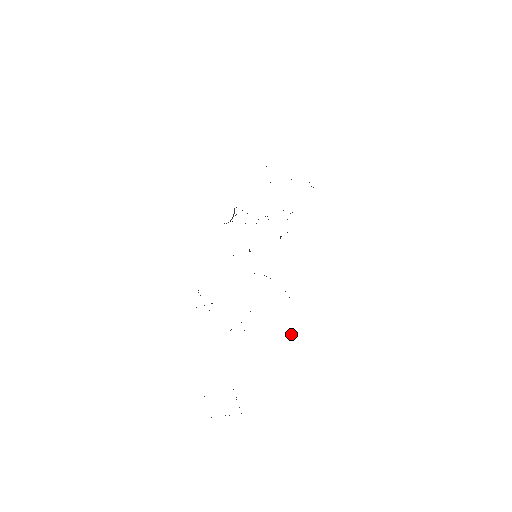
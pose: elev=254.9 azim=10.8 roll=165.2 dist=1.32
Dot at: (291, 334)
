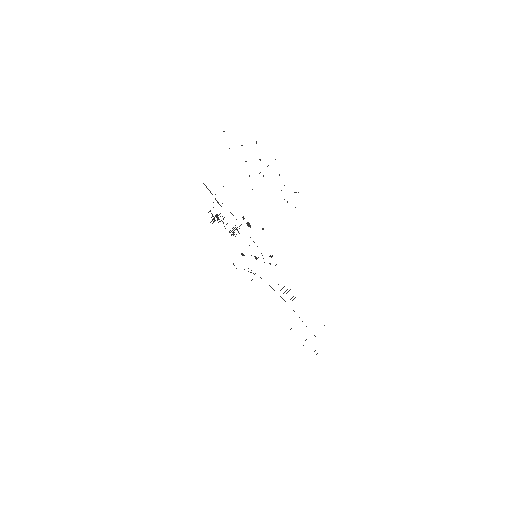
Dot at: (314, 335)
